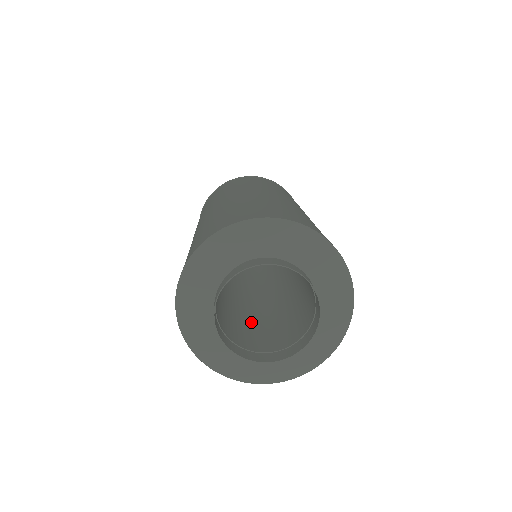
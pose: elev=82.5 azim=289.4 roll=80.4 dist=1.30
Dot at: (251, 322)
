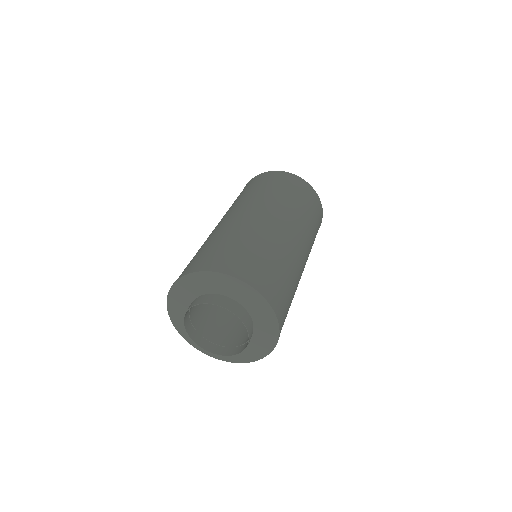
Dot at: occluded
